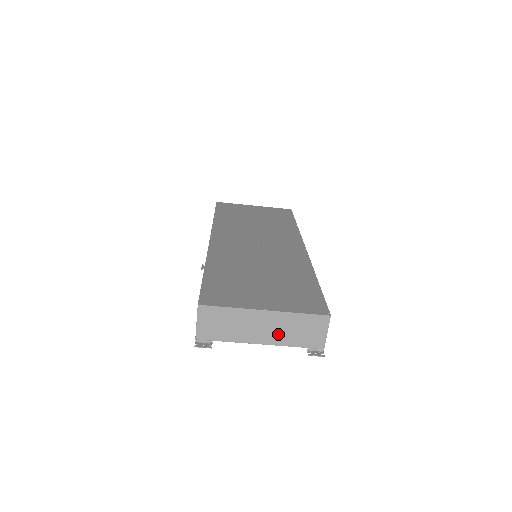
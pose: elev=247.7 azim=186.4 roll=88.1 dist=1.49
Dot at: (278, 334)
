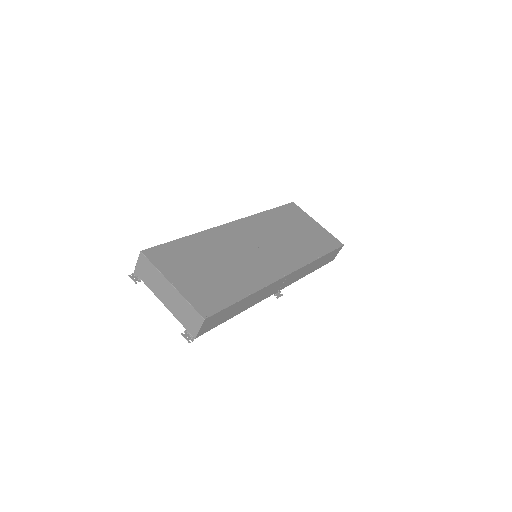
Dot at: (174, 306)
